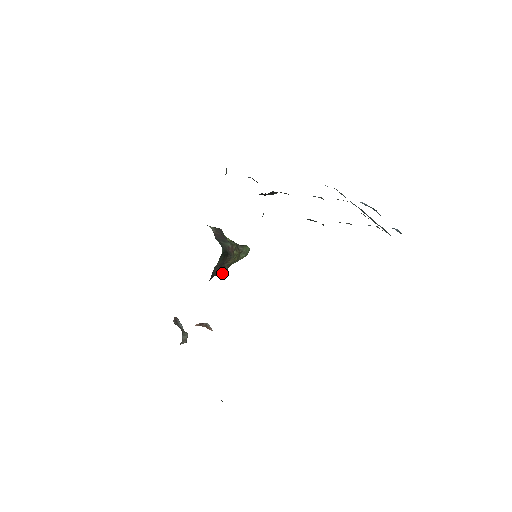
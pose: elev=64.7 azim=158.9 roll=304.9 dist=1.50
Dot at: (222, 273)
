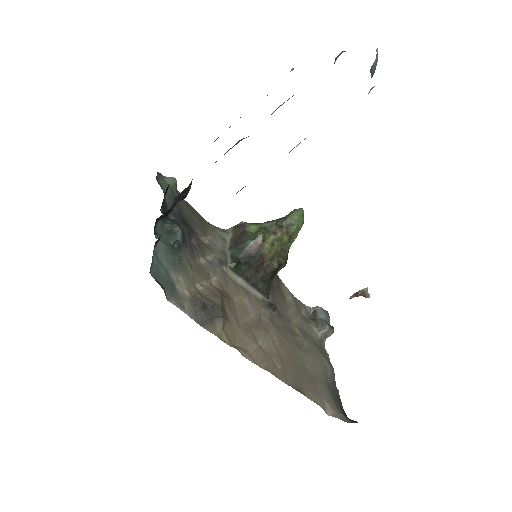
Dot at: (282, 266)
